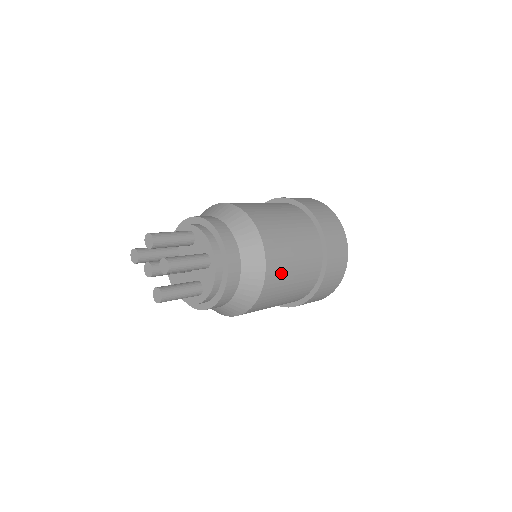
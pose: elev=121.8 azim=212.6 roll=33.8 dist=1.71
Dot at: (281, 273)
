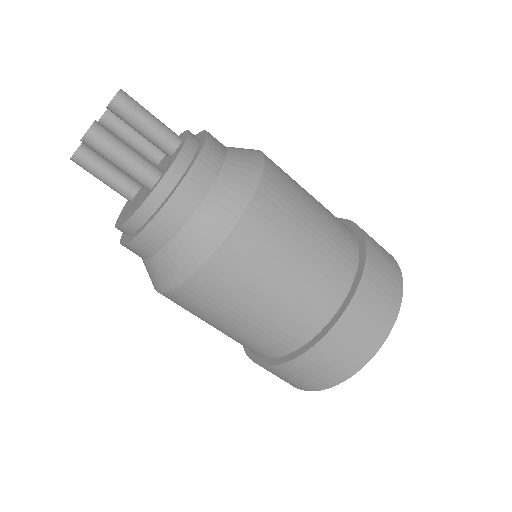
Dot at: (290, 193)
